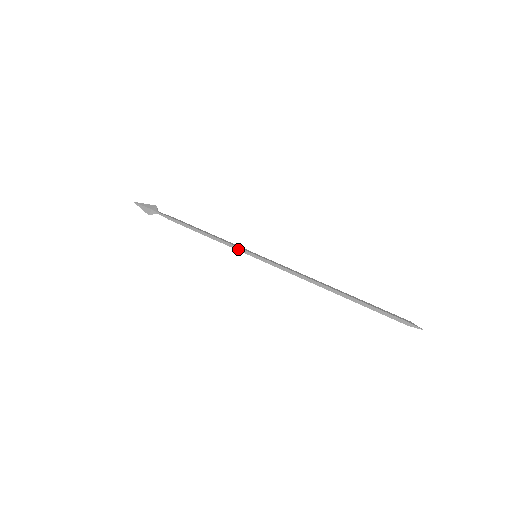
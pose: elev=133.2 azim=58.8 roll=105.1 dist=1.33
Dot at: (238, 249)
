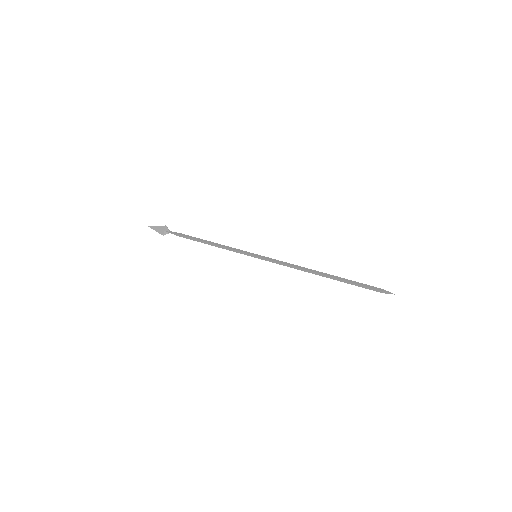
Dot at: (241, 253)
